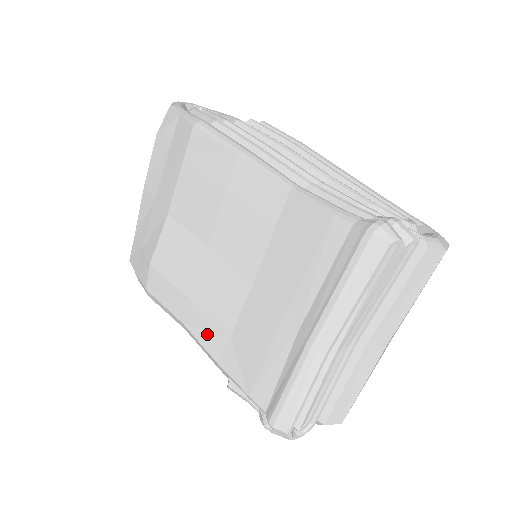
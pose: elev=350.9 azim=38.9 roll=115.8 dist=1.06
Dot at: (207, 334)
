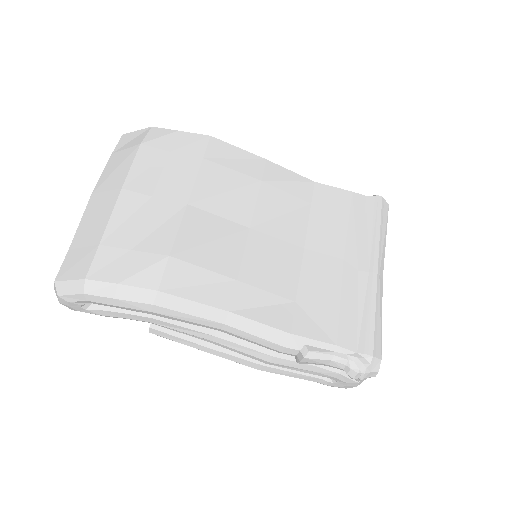
Dot at: (267, 310)
